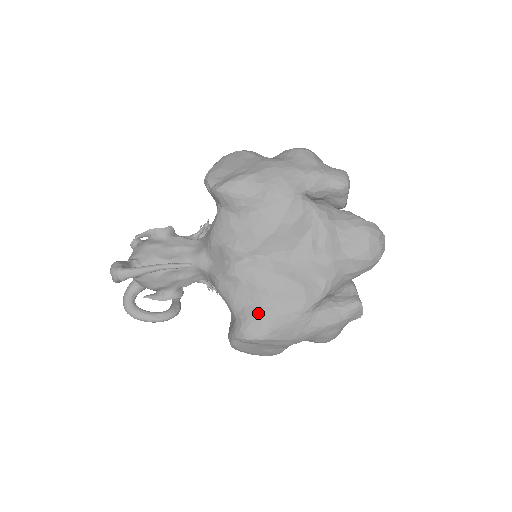
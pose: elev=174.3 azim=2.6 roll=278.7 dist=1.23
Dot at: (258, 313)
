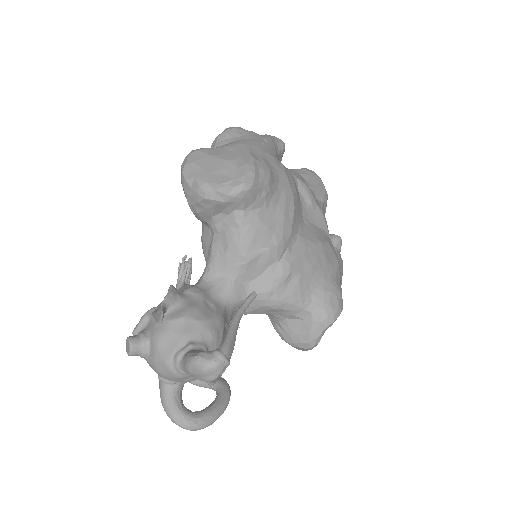
Dot at: (327, 288)
